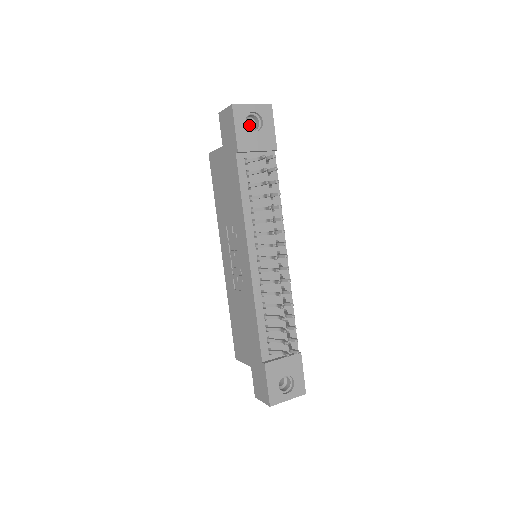
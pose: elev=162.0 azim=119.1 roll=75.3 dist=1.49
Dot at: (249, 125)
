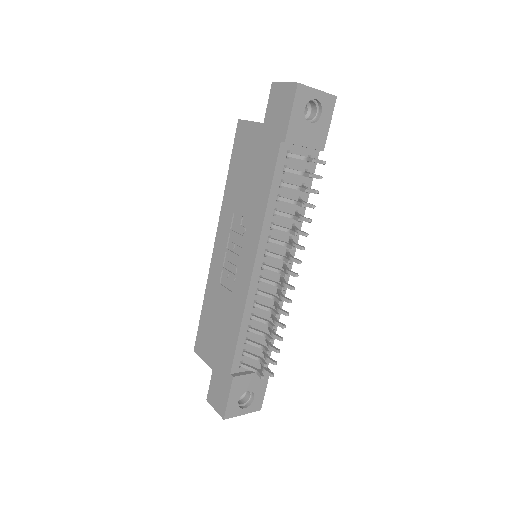
Dot at: occluded
